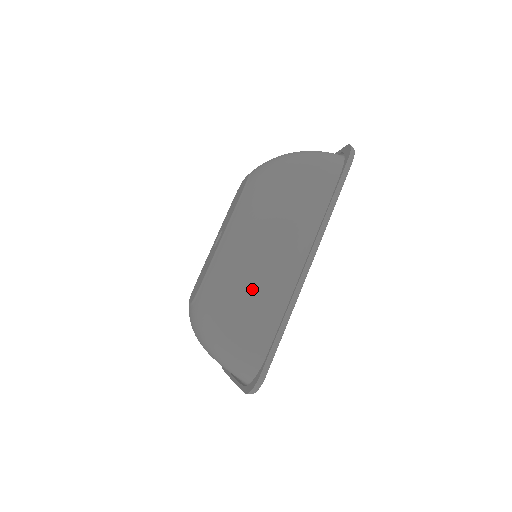
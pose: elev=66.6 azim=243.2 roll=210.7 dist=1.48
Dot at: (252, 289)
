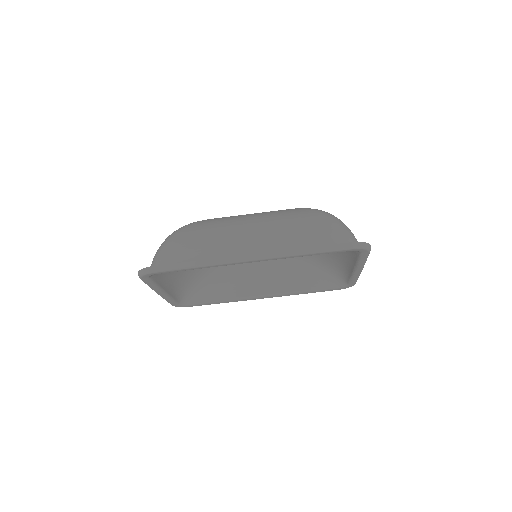
Dot at: (213, 235)
